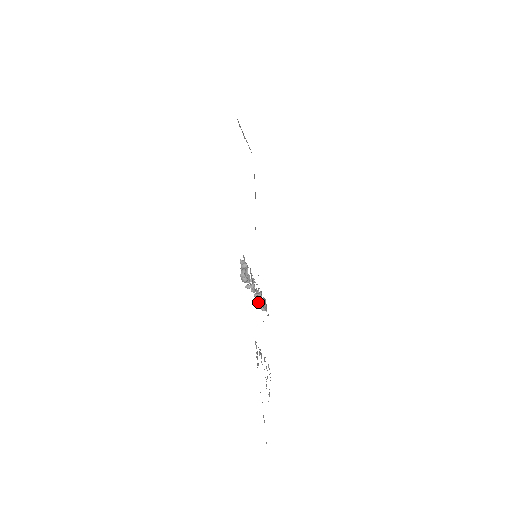
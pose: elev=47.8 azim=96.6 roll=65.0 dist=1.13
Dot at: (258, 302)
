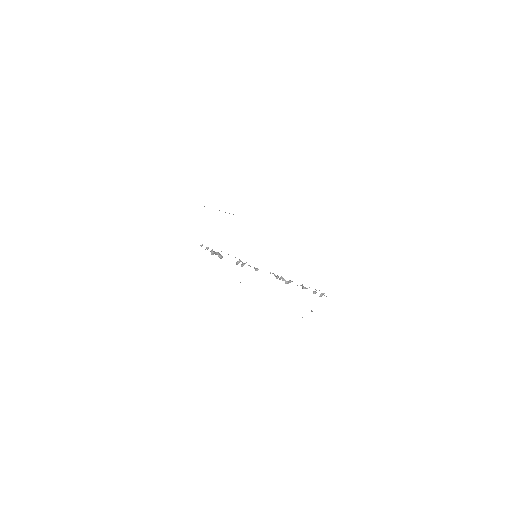
Dot at: (286, 283)
